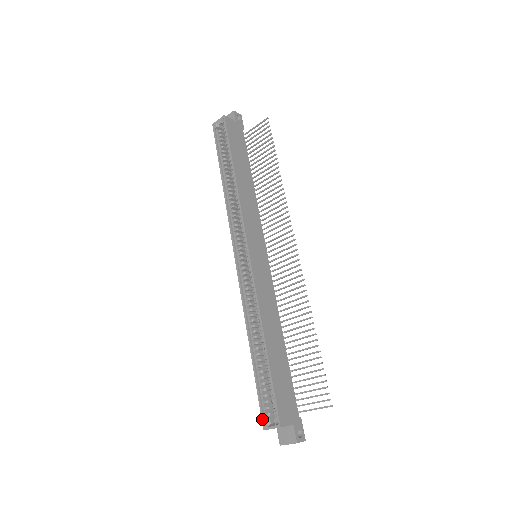
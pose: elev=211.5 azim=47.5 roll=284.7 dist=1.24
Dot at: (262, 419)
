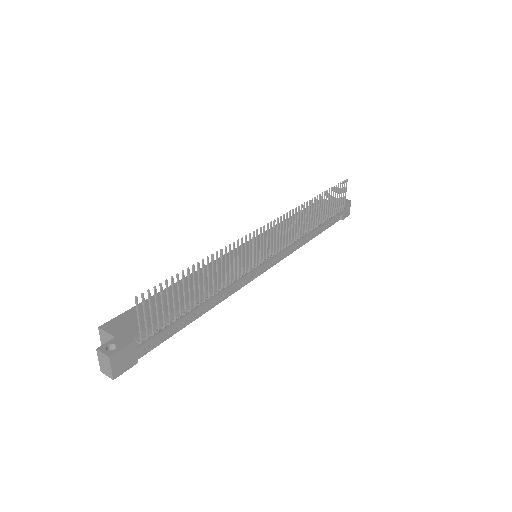
Dot at: occluded
